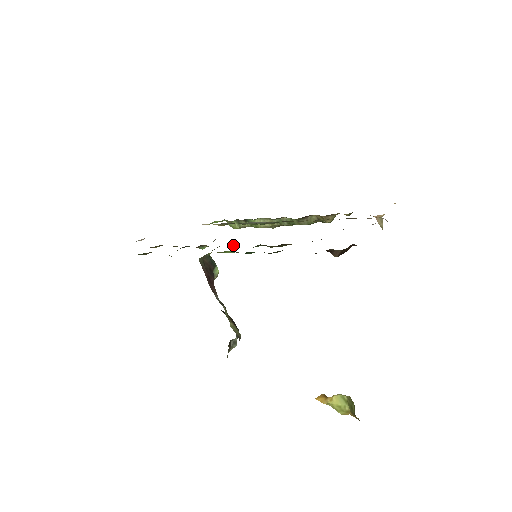
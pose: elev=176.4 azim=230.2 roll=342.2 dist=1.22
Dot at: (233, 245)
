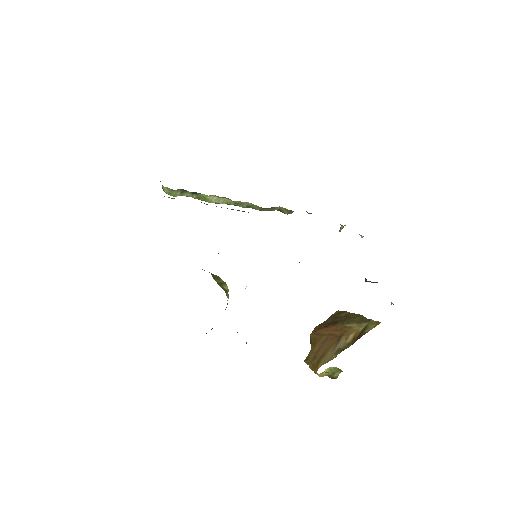
Dot at: occluded
